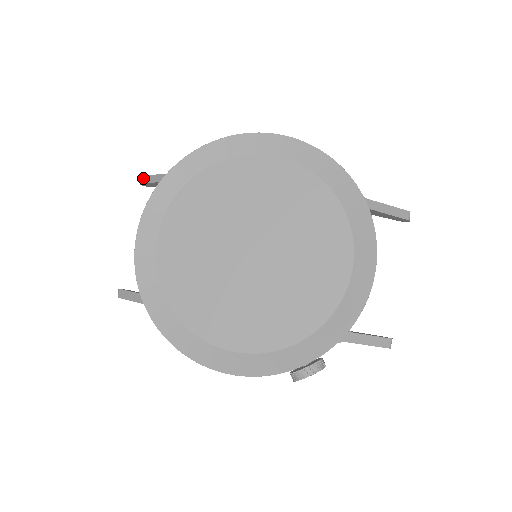
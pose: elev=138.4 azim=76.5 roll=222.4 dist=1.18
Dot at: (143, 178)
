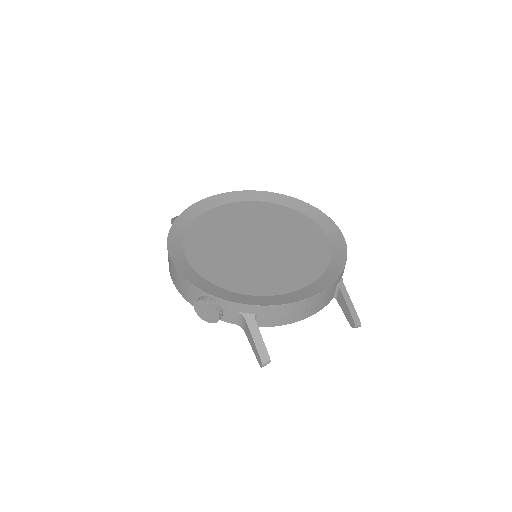
Dot at: occluded
